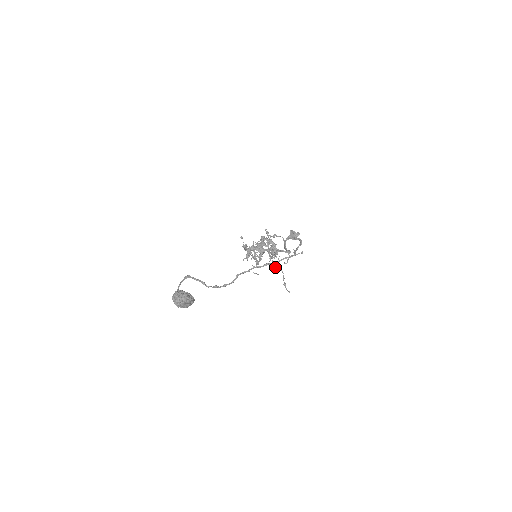
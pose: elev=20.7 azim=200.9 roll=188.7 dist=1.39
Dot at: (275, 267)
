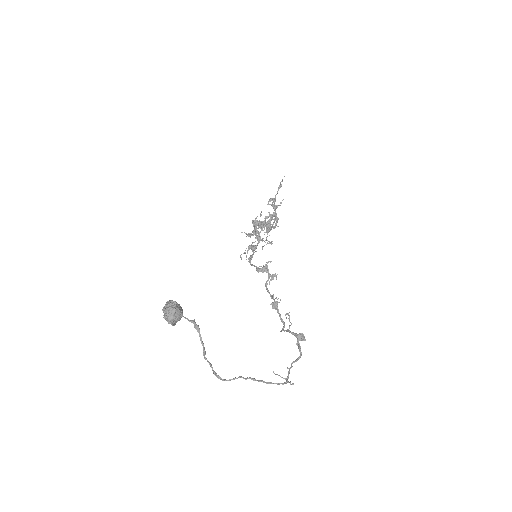
Dot at: (257, 231)
